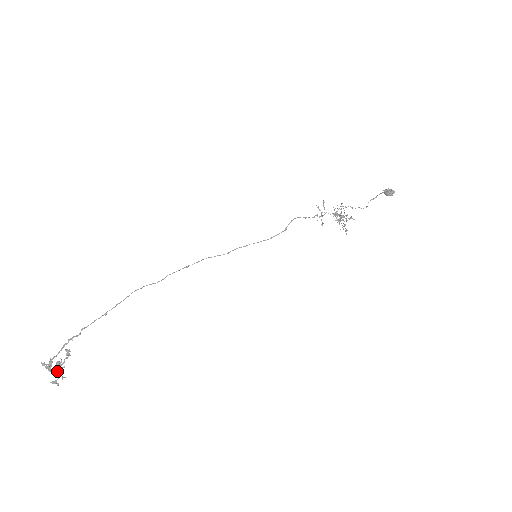
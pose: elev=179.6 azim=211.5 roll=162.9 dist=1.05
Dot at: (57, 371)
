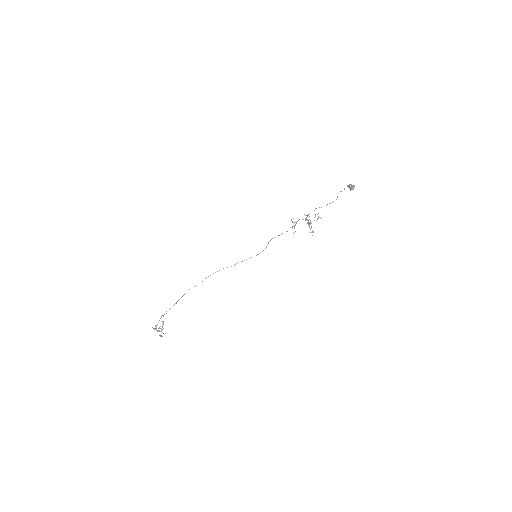
Dot at: (160, 331)
